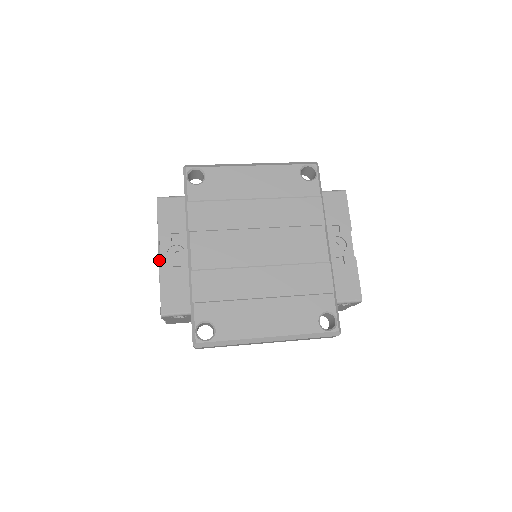
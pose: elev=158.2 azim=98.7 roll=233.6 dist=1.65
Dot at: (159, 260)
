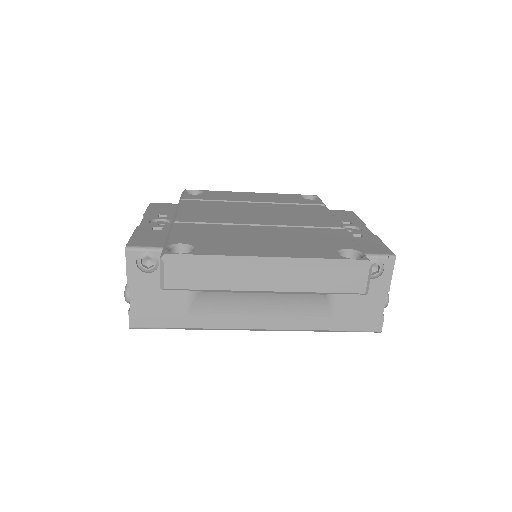
Dot at: occluded
